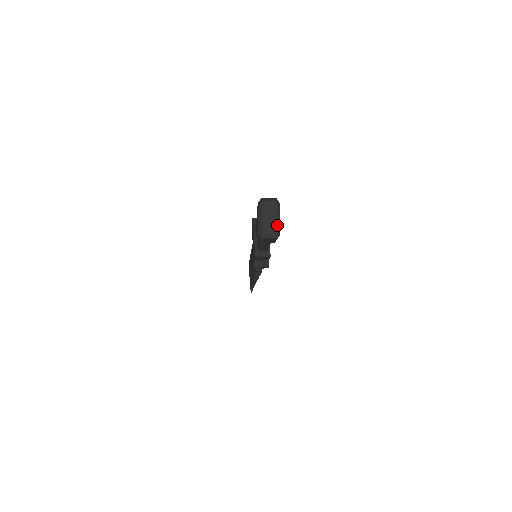
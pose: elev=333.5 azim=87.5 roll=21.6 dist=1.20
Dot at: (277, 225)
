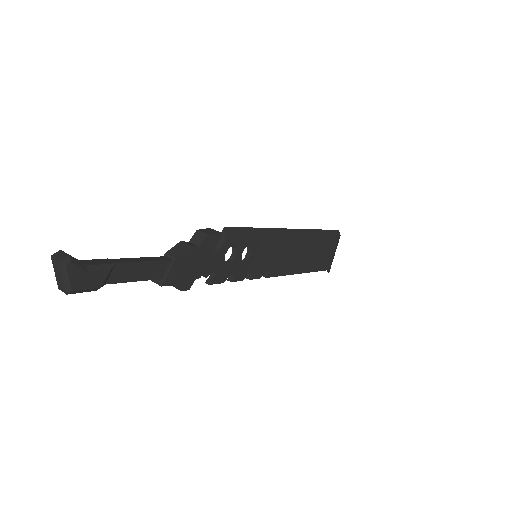
Dot at: (64, 283)
